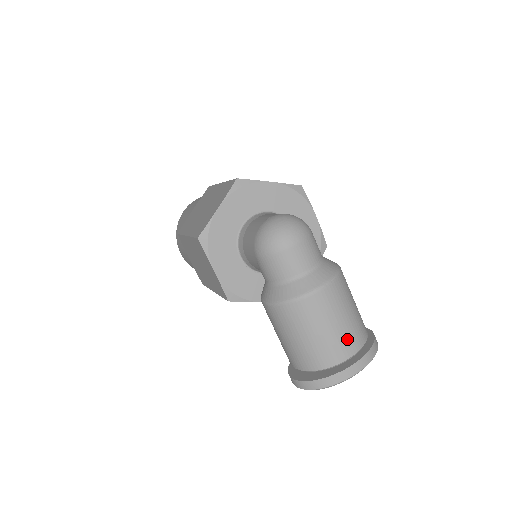
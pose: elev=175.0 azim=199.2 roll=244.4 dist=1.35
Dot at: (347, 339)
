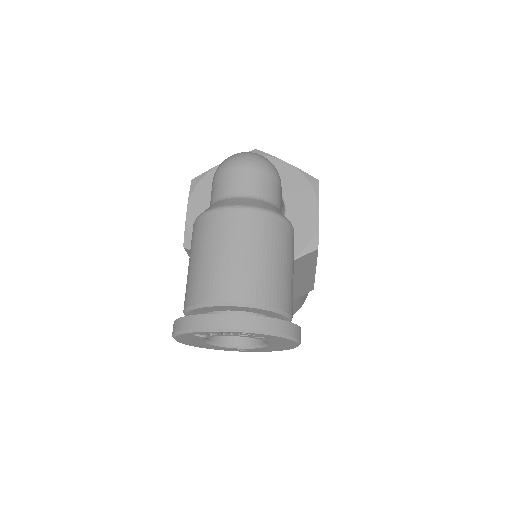
Dot at: (240, 278)
